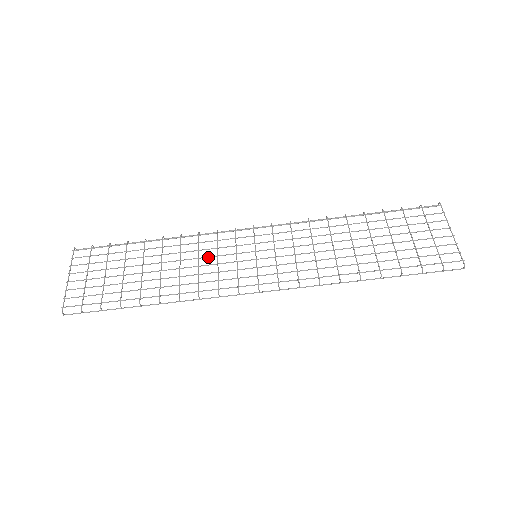
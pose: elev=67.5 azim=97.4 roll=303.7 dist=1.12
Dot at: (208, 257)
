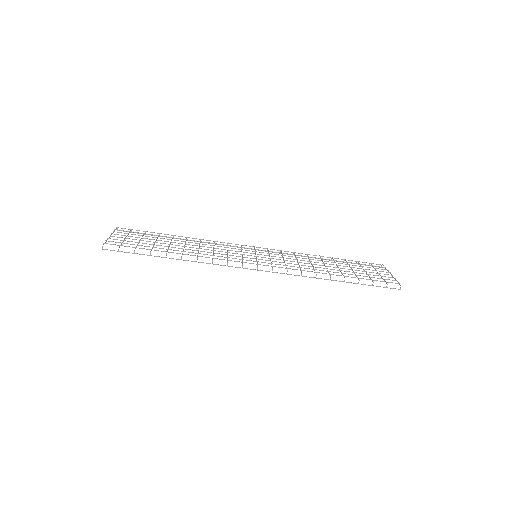
Dot at: (221, 249)
